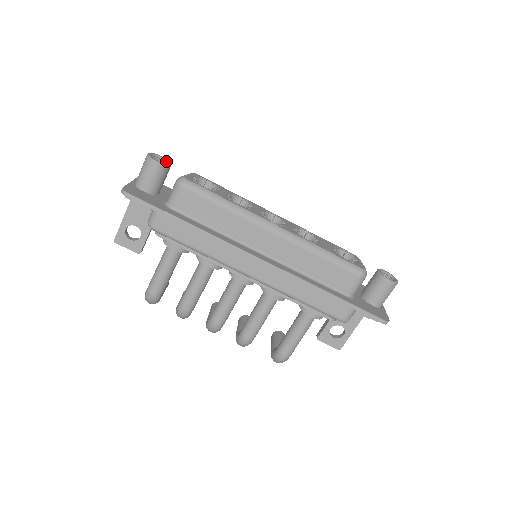
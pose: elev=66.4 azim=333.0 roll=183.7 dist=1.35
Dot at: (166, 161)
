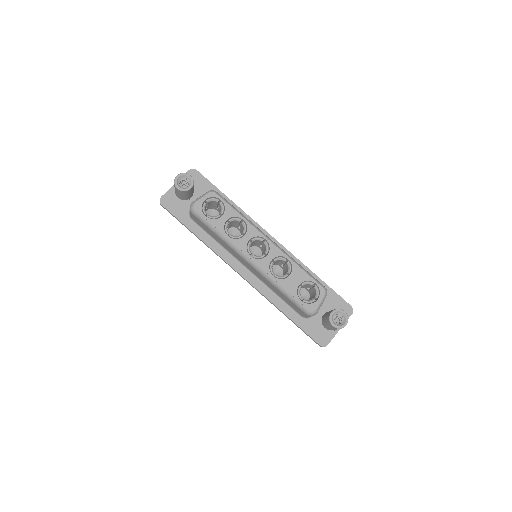
Dot at: (190, 182)
